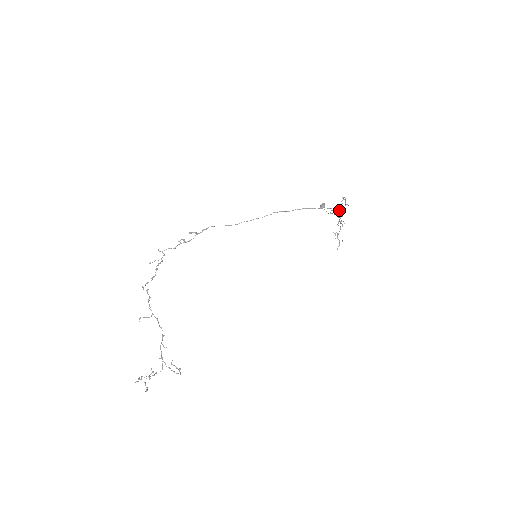
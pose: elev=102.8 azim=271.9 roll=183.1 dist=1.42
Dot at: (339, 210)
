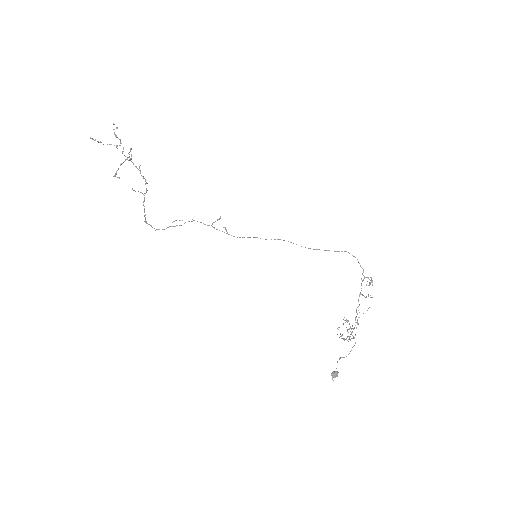
Dot at: occluded
